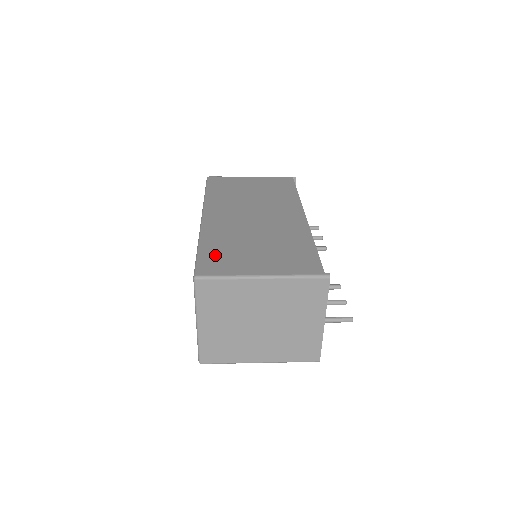
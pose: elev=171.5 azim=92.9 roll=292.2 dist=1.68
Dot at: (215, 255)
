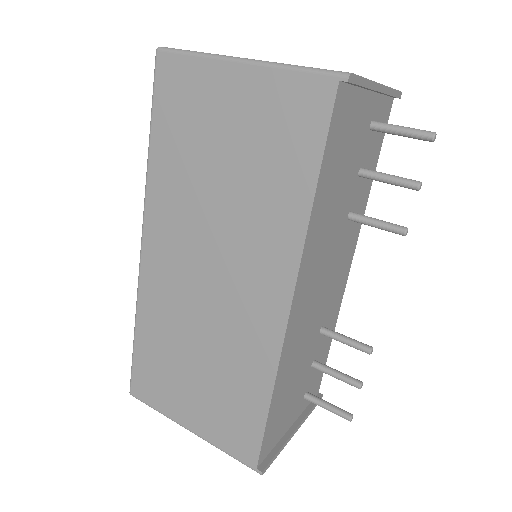
Dot at: (148, 365)
